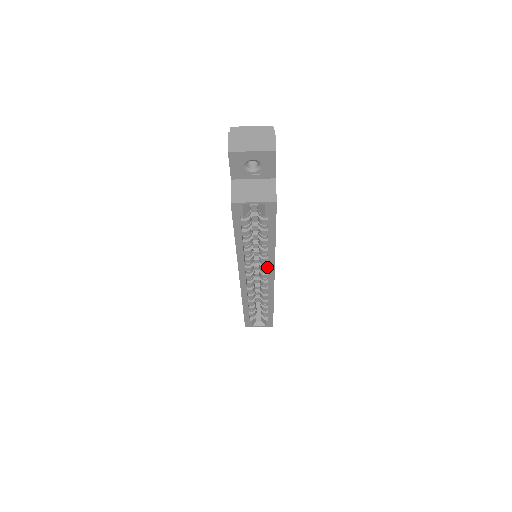
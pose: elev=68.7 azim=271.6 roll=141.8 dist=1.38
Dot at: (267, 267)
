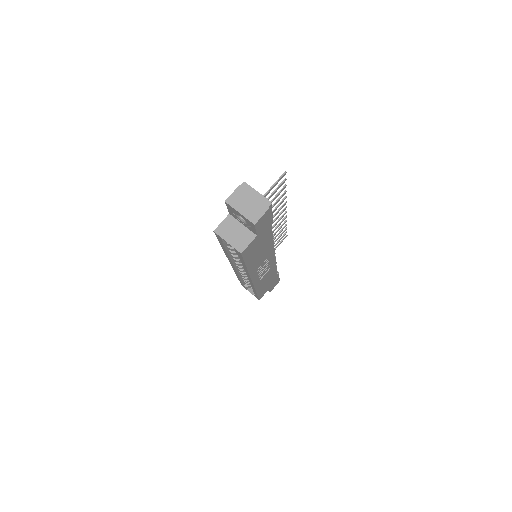
Dot at: occluded
